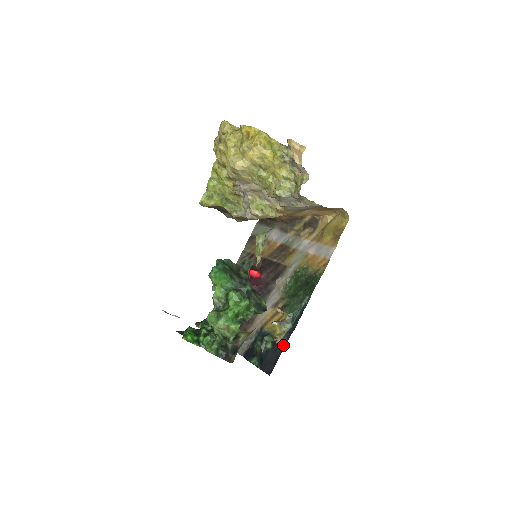
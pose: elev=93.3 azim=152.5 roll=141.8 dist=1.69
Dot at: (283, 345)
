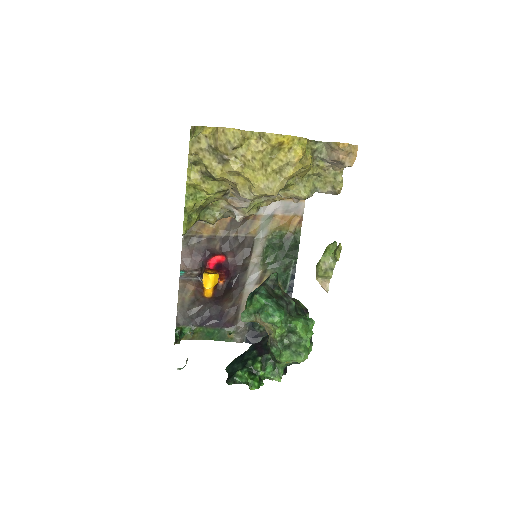
Dot at: occluded
